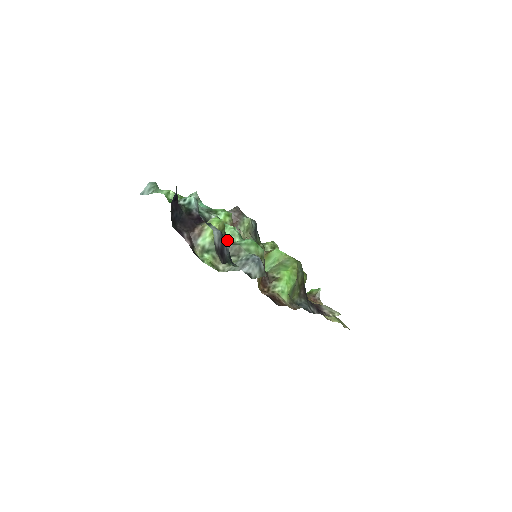
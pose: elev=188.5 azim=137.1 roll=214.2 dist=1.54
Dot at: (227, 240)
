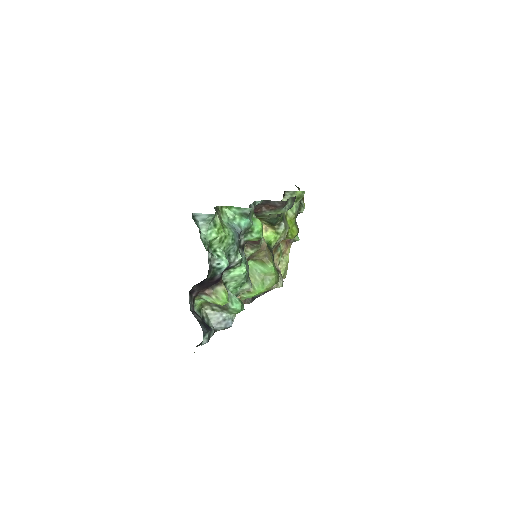
Dot at: occluded
